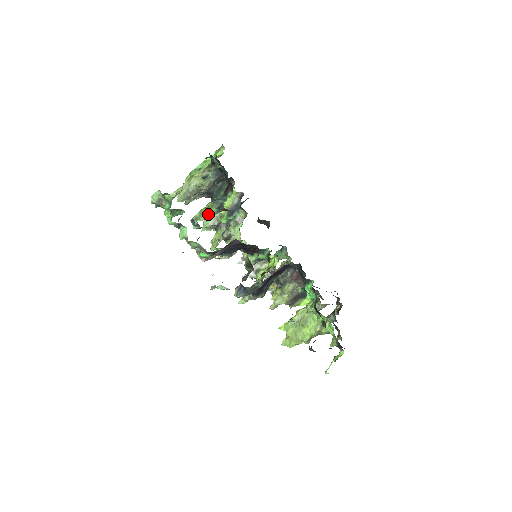
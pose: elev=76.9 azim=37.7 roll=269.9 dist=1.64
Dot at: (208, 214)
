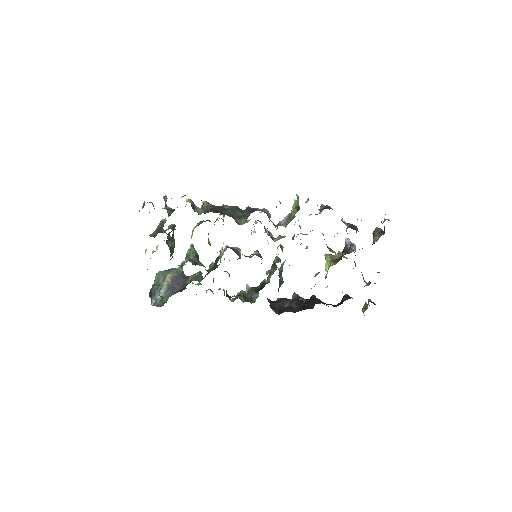
Dot at: occluded
